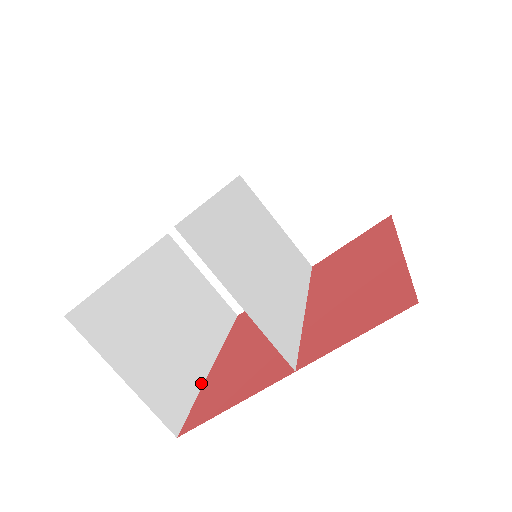
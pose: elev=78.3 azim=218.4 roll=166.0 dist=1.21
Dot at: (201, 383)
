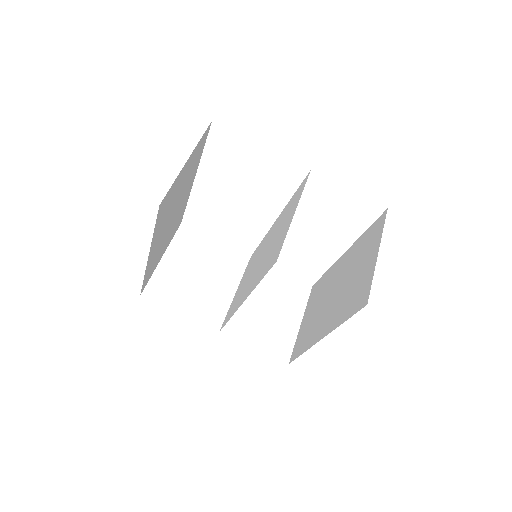
Dot at: occluded
